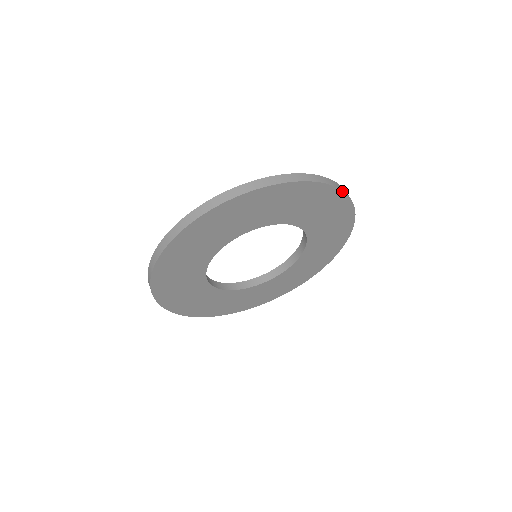
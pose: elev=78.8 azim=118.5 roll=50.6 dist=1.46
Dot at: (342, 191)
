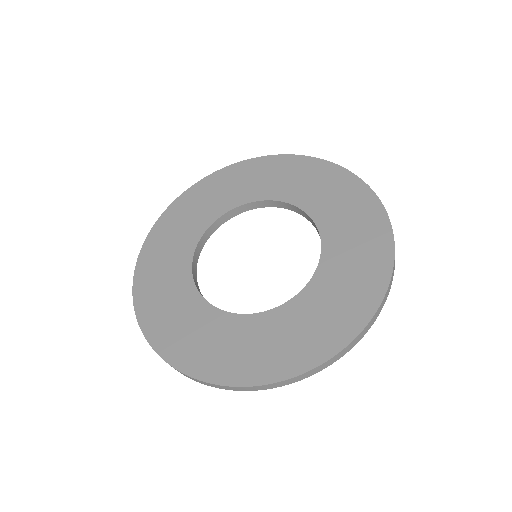
Dot at: (388, 291)
